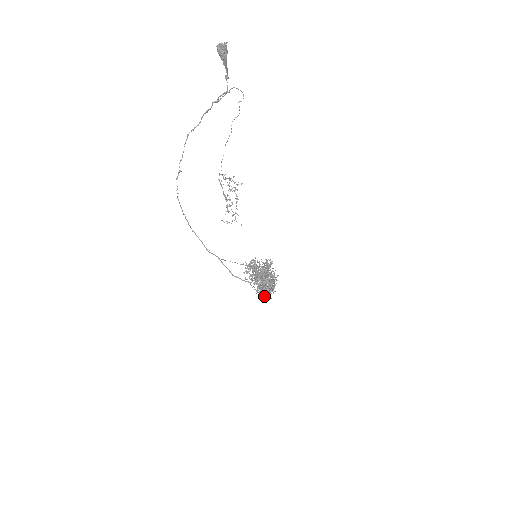
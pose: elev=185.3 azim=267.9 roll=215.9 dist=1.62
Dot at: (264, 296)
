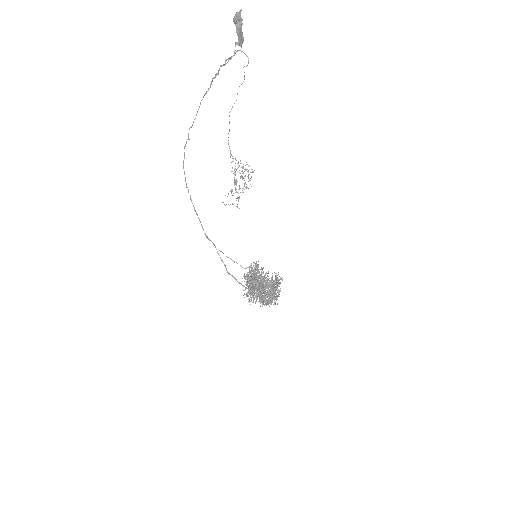
Dot at: (250, 299)
